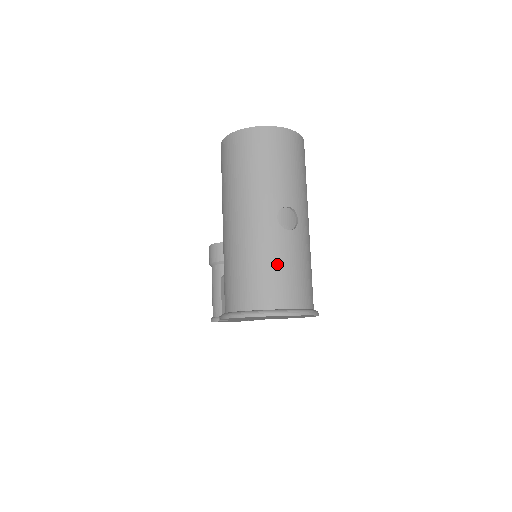
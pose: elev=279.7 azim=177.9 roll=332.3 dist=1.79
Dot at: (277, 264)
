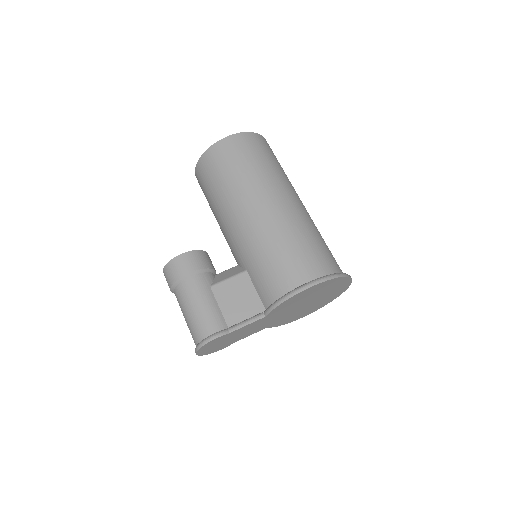
Dot at: occluded
